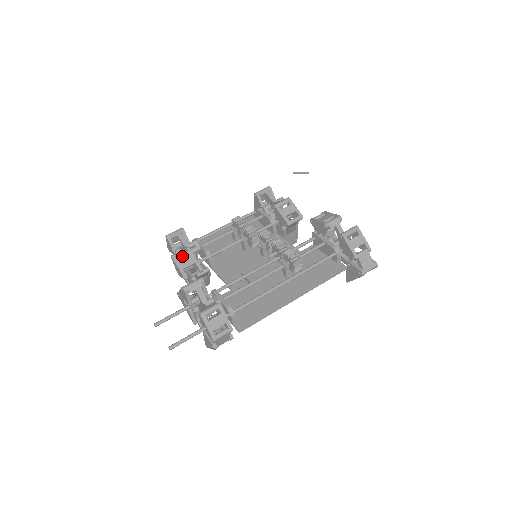
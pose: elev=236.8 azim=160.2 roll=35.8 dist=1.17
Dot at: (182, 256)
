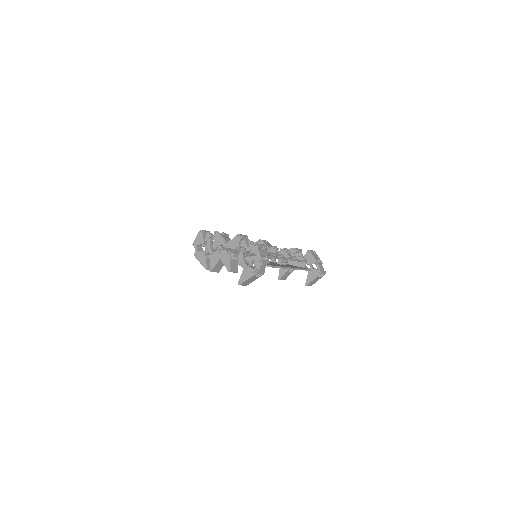
Dot at: occluded
